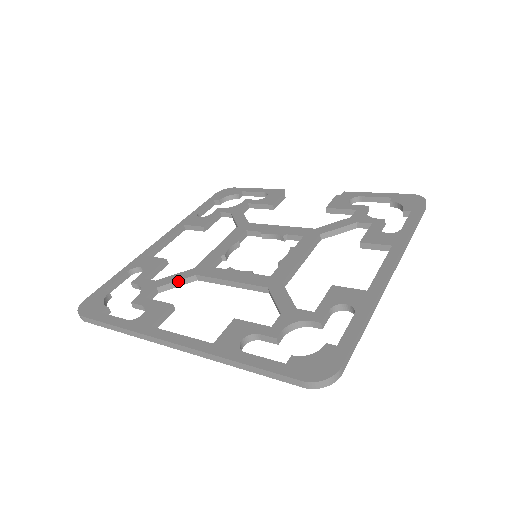
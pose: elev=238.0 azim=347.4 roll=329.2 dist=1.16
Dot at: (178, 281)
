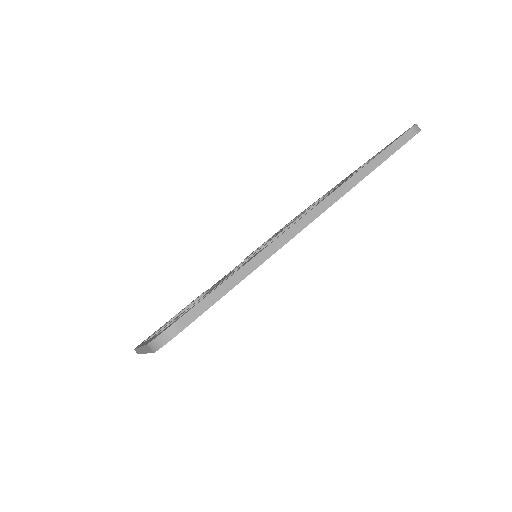
Dot at: occluded
